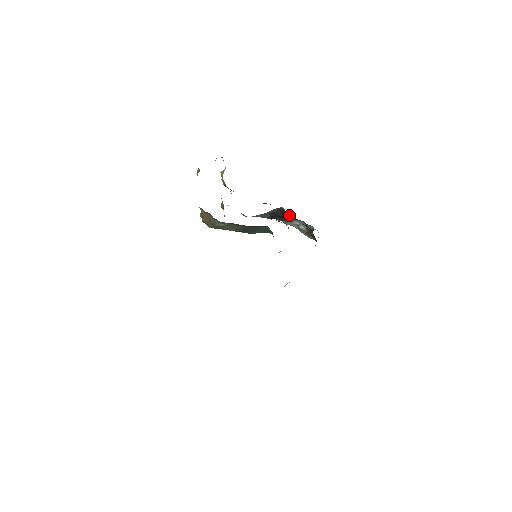
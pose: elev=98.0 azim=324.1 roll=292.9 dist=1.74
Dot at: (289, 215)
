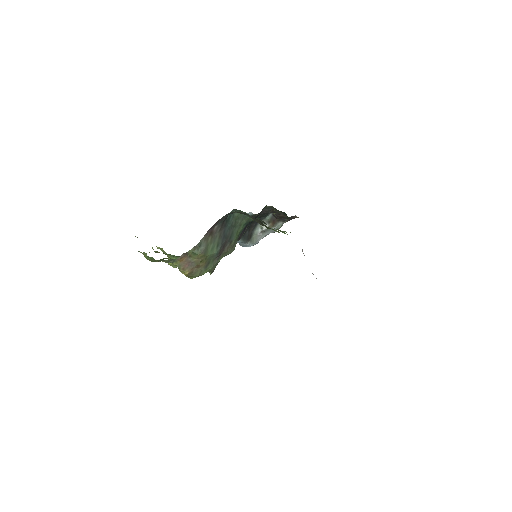
Dot at: occluded
